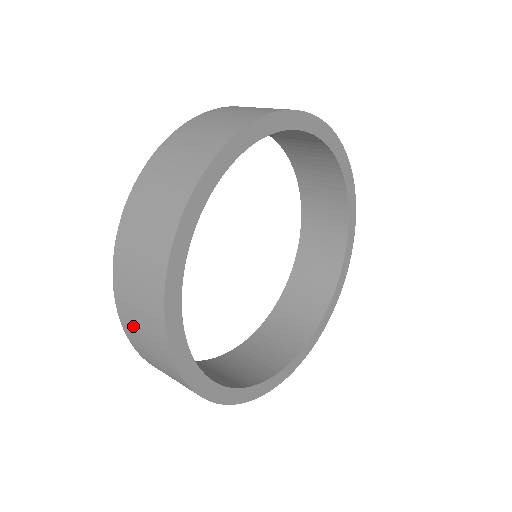
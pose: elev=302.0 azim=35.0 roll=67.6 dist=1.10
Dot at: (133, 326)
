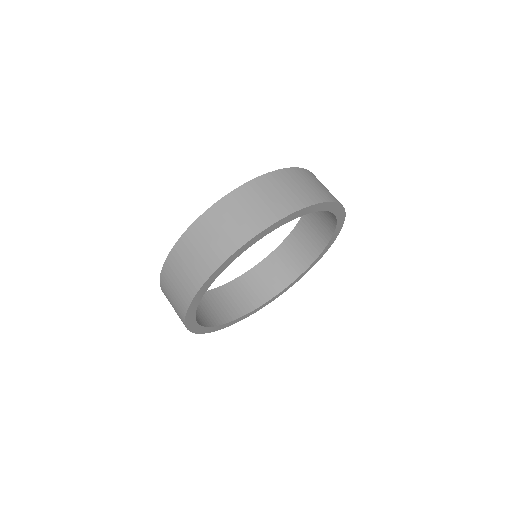
Dot at: (172, 274)
